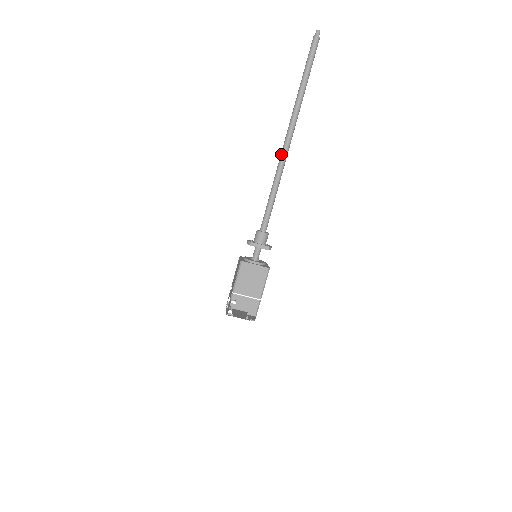
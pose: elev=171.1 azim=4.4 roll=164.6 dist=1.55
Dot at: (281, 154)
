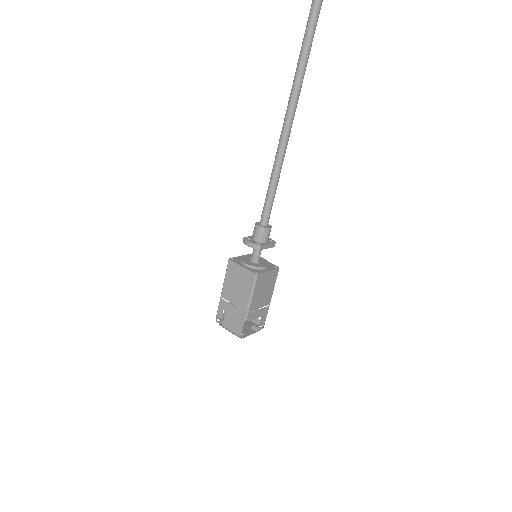
Dot at: (288, 120)
